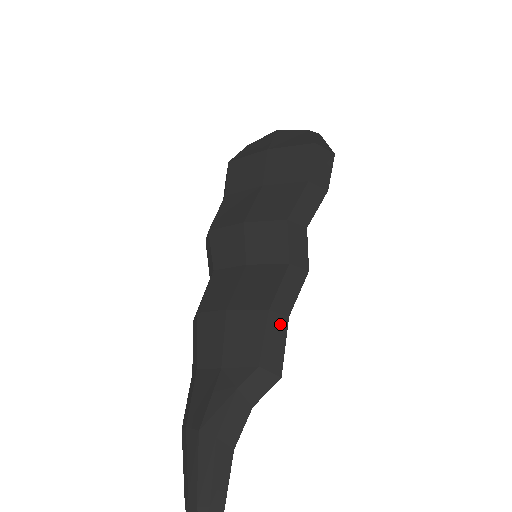
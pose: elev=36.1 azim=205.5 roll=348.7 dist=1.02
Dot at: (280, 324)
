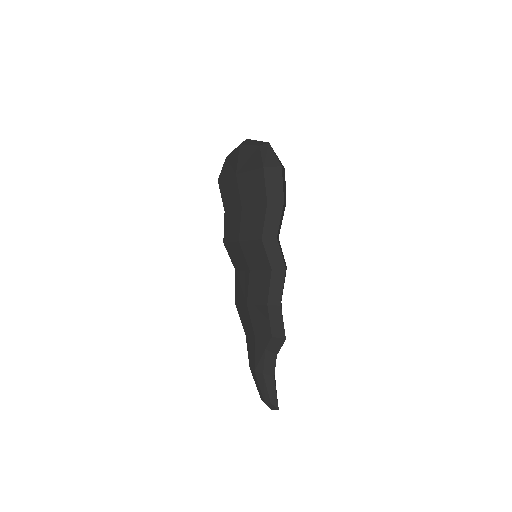
Dot at: (277, 310)
